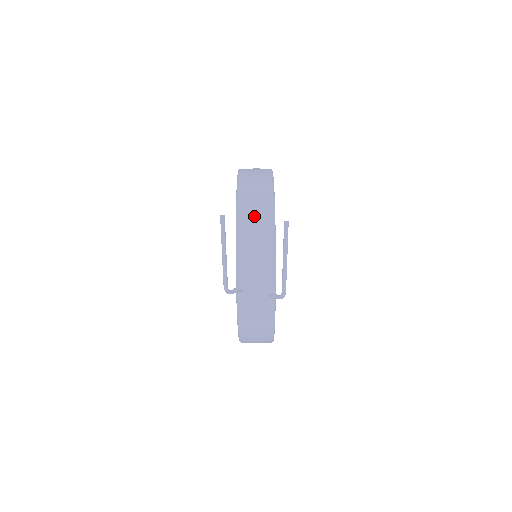
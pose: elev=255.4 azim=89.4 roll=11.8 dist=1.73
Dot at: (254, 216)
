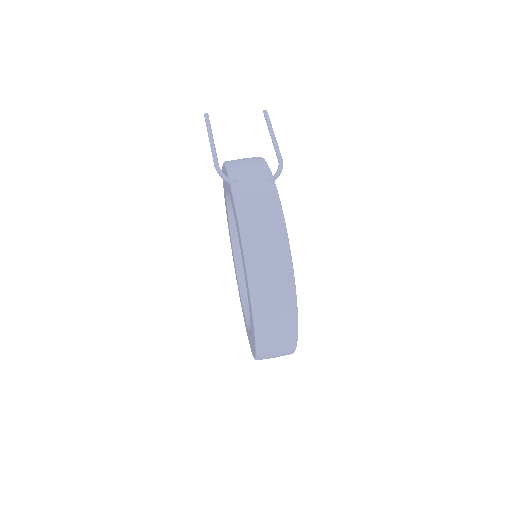
Dot at: occluded
